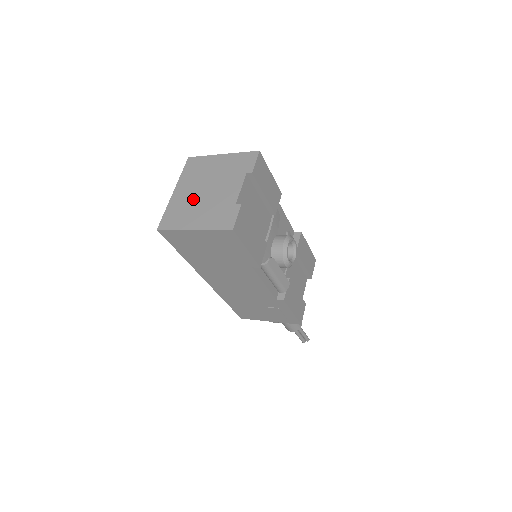
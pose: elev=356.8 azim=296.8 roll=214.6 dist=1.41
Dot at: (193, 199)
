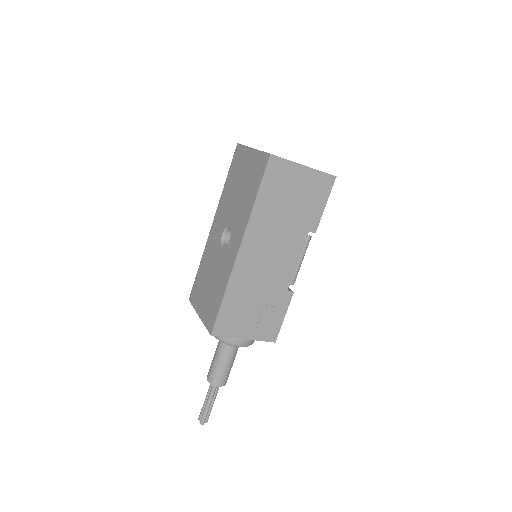
Dot at: occluded
